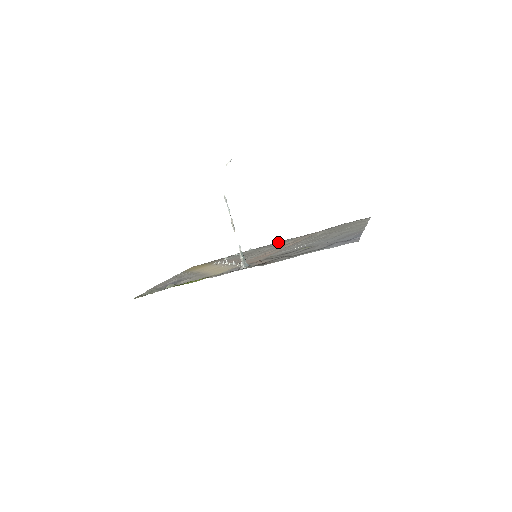
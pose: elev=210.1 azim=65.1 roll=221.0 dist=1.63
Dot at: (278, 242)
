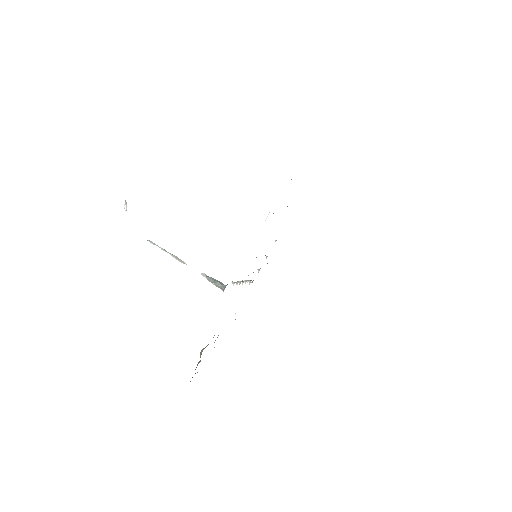
Dot at: occluded
